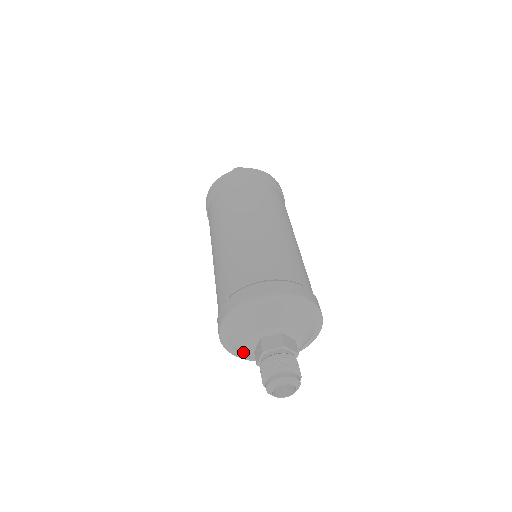
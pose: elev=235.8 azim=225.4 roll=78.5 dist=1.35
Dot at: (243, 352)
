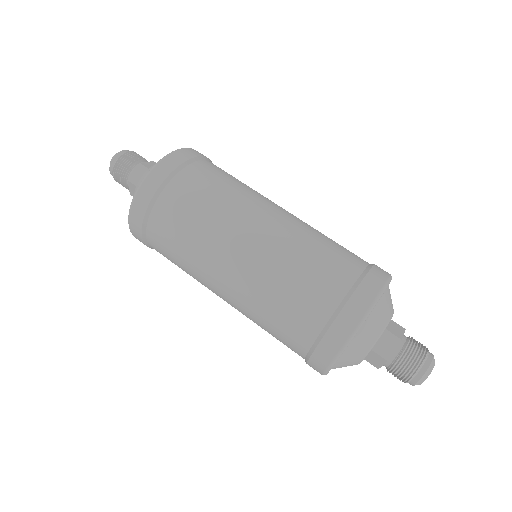
Dot at: occluded
